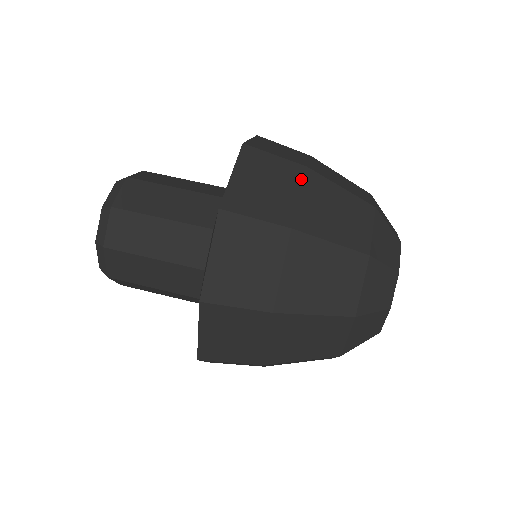
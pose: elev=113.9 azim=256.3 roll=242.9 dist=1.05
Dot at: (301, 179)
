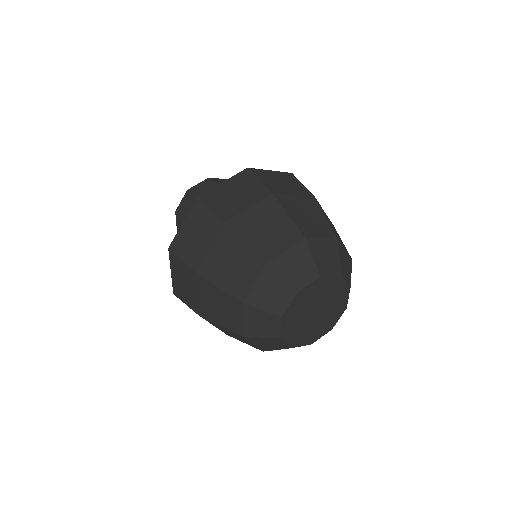
Dot at: (261, 199)
